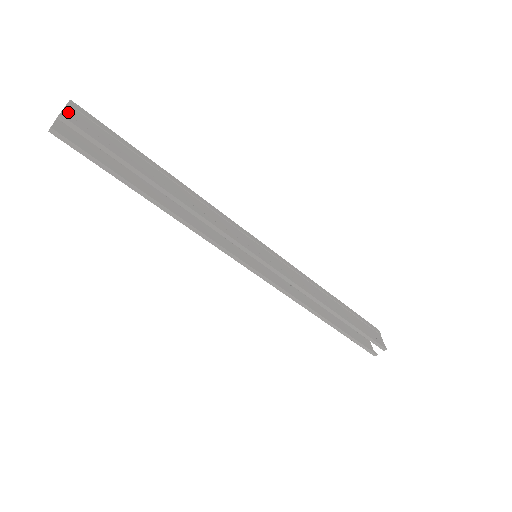
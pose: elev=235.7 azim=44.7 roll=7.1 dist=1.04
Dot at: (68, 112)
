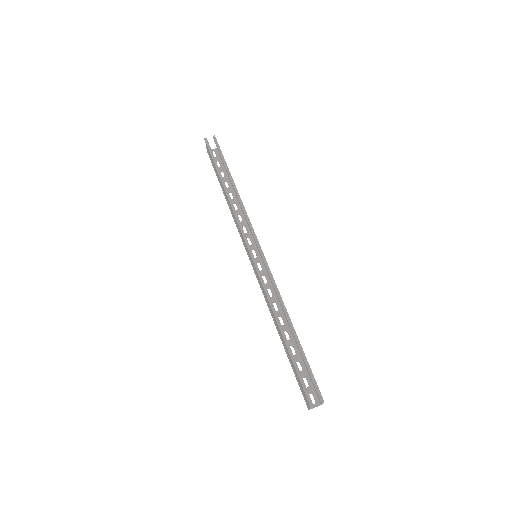
Dot at: occluded
